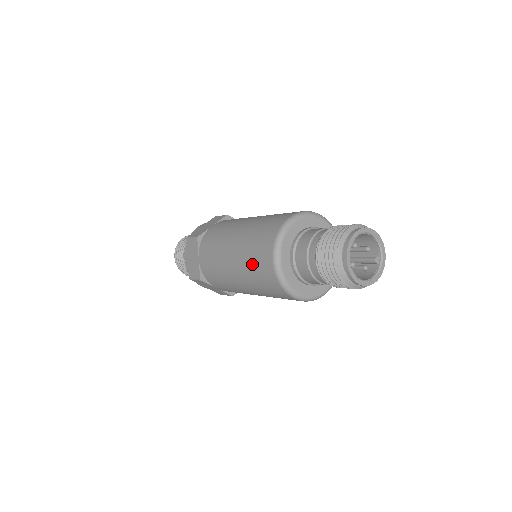
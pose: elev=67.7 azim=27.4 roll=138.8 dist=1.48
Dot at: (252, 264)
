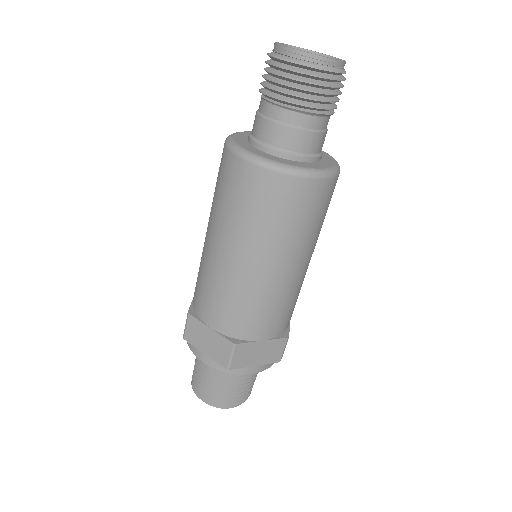
Dot at: (243, 210)
